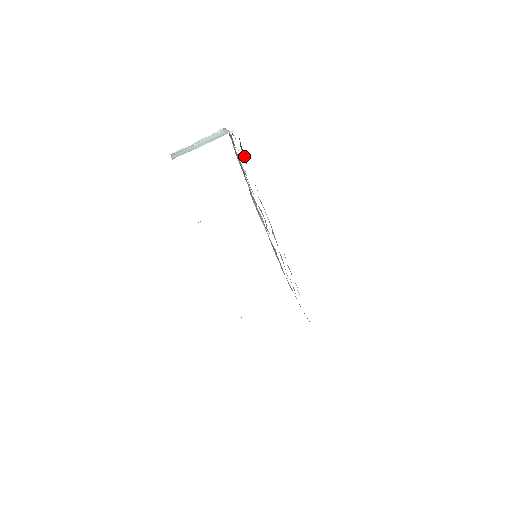
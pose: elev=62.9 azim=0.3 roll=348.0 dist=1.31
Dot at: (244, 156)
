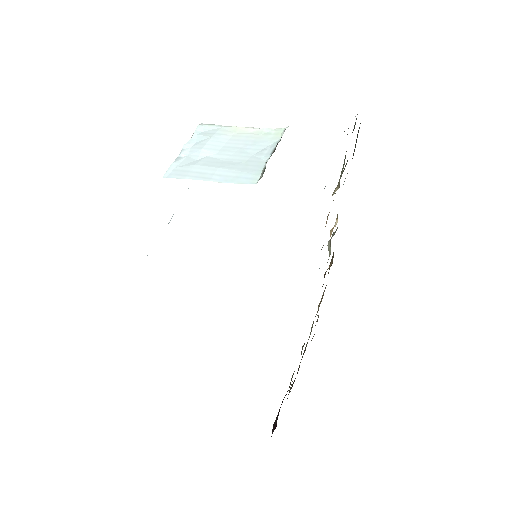
Dot at: occluded
